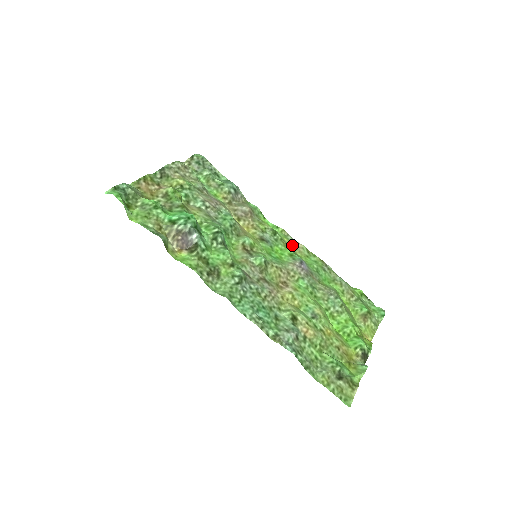
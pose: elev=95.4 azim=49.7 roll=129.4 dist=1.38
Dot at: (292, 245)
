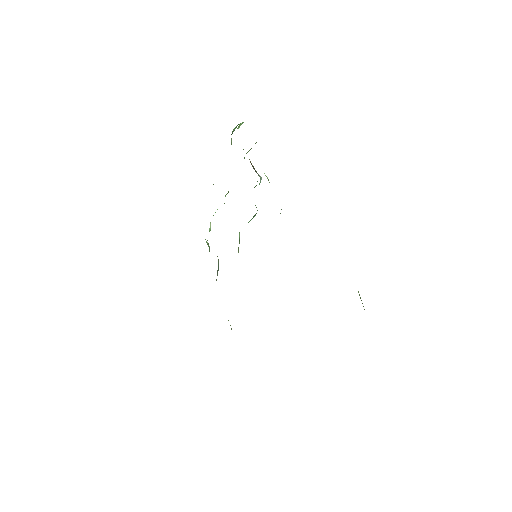
Dot at: occluded
